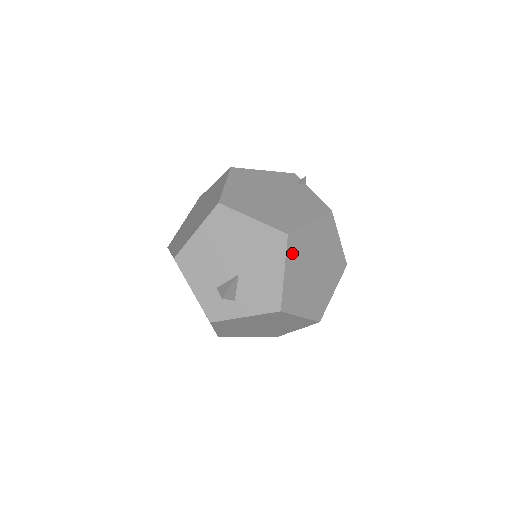
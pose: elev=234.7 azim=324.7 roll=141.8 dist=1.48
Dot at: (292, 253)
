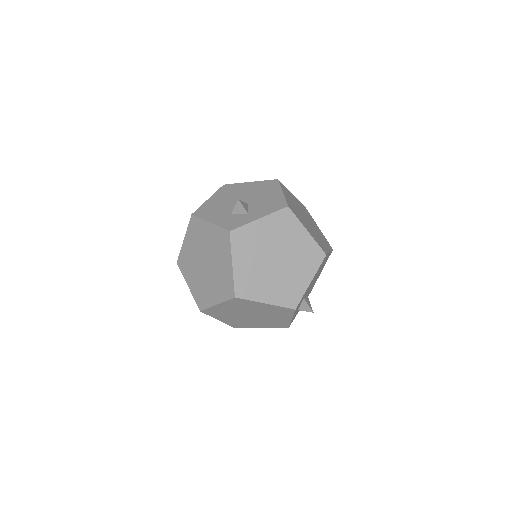
Dot at: (285, 191)
